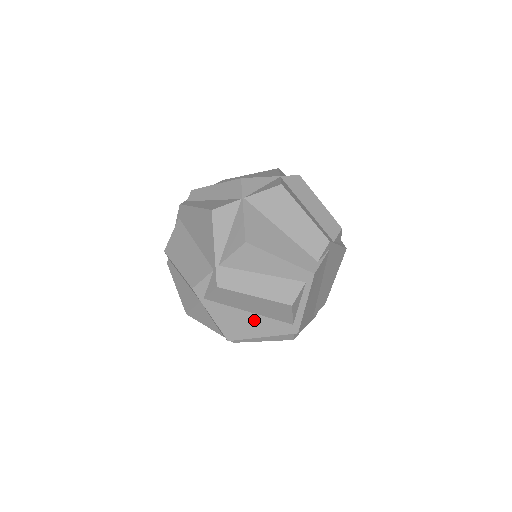
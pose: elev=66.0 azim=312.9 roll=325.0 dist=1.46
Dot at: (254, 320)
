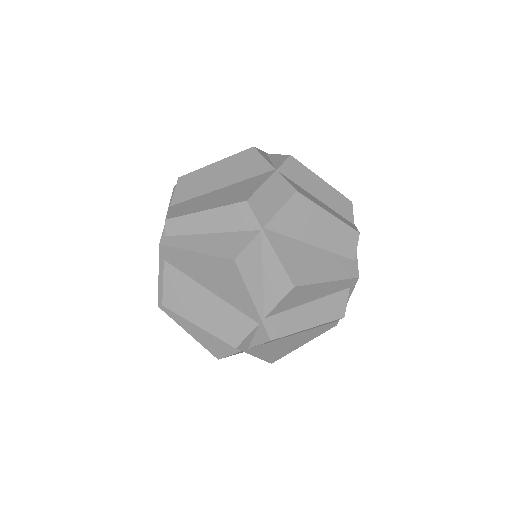
Dot at: (297, 337)
